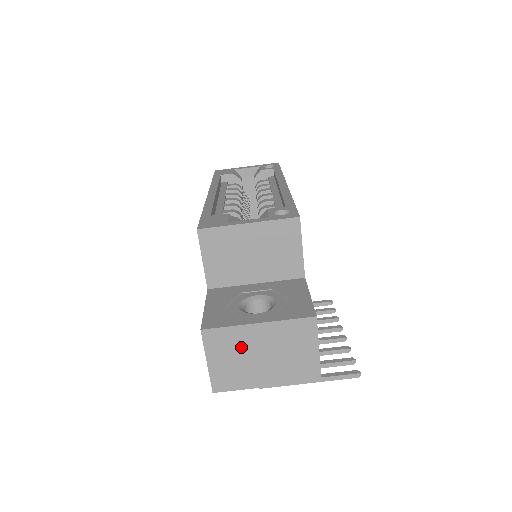
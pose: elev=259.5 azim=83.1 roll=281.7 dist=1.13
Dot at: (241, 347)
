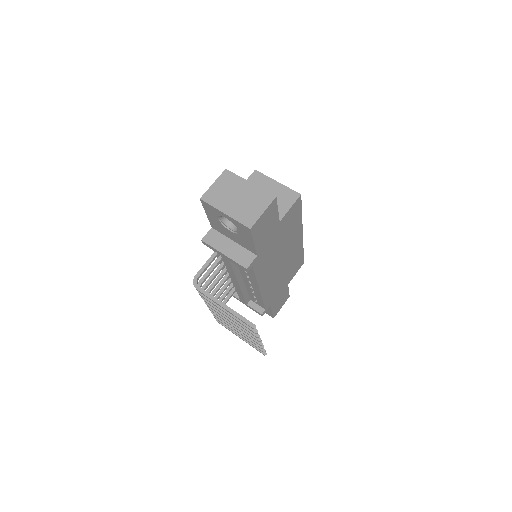
Dot at: (233, 187)
